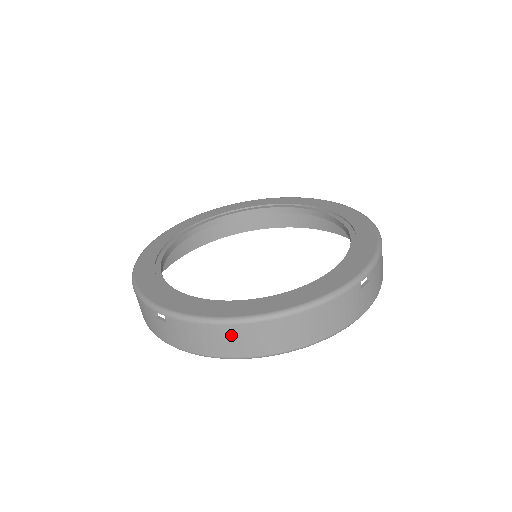
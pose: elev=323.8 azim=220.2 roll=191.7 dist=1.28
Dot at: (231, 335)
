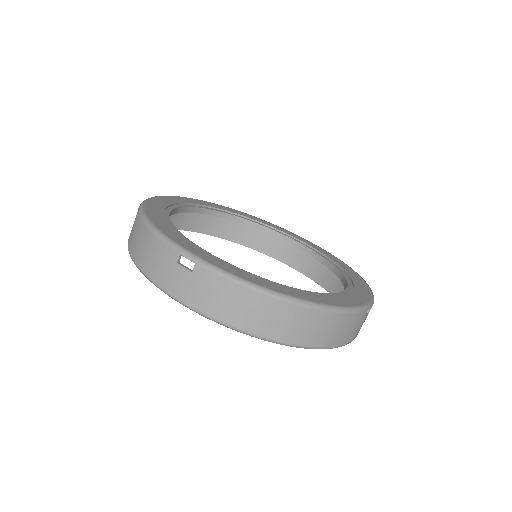
Dot at: (262, 307)
